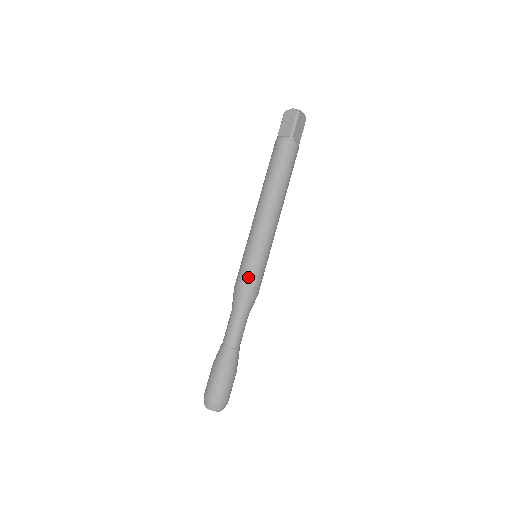
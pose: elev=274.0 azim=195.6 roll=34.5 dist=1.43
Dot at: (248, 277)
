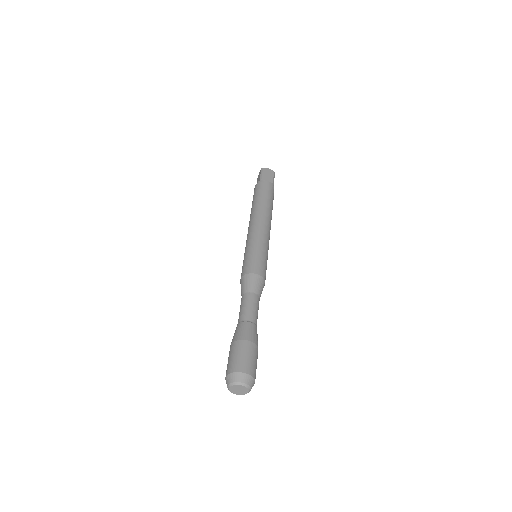
Dot at: (245, 265)
